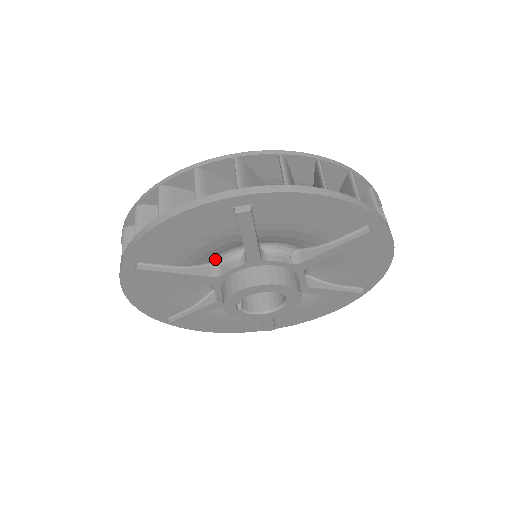
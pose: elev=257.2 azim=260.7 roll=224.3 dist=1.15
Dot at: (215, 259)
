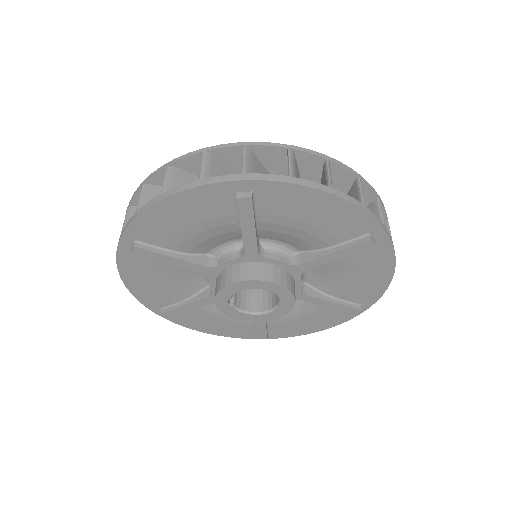
Dot at: (213, 250)
